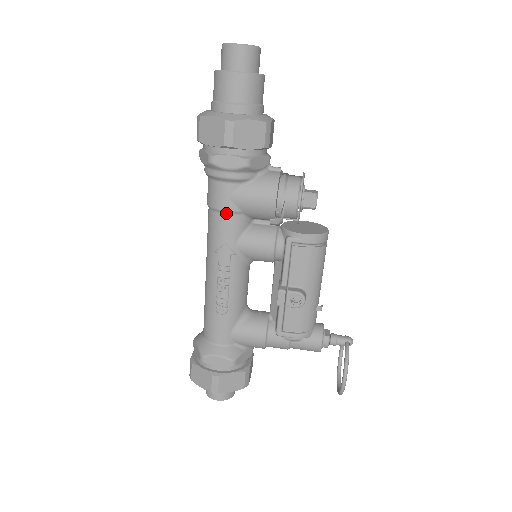
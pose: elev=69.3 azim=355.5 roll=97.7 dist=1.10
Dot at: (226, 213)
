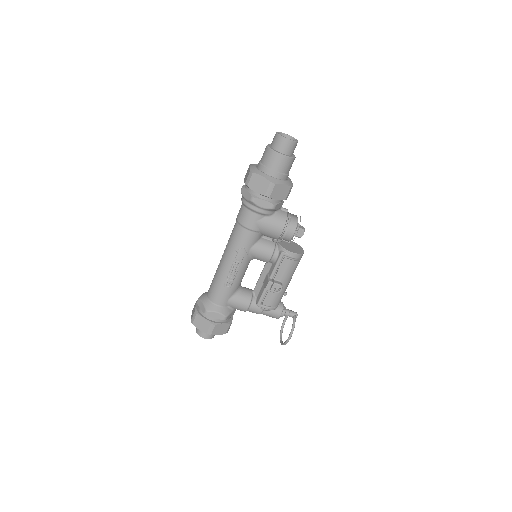
Dot at: (250, 230)
